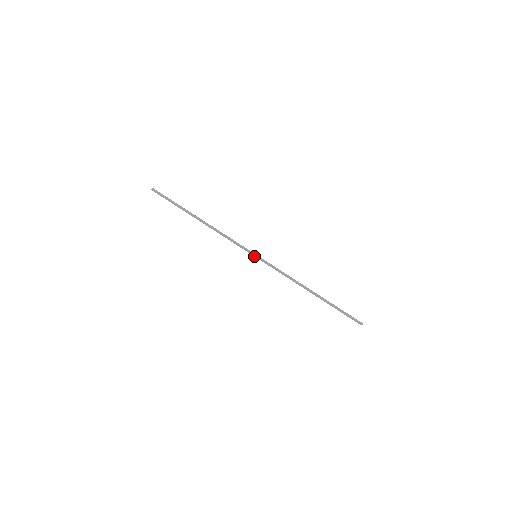
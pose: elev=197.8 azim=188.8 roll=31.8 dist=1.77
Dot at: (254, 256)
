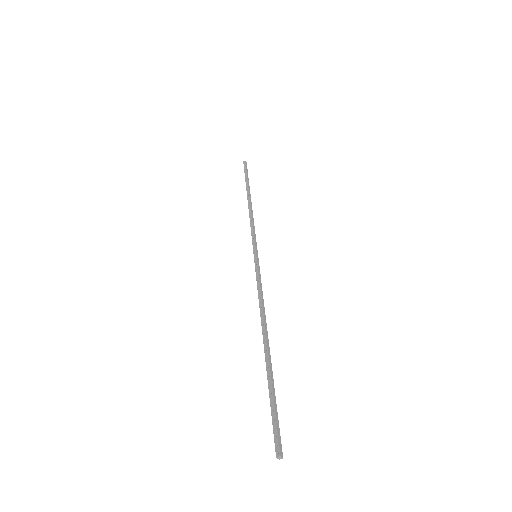
Dot at: (256, 256)
